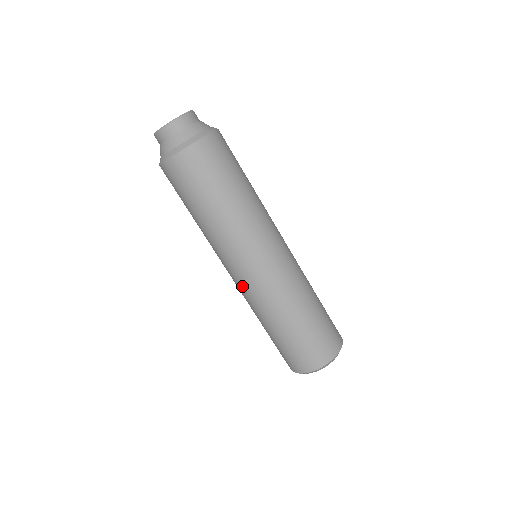
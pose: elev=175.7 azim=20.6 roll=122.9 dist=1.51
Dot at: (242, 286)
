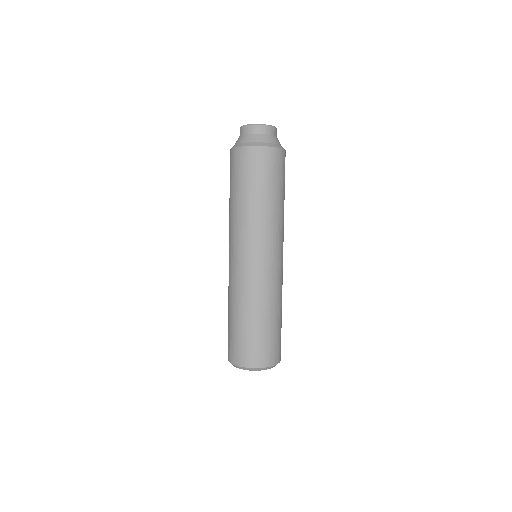
Dot at: (229, 267)
